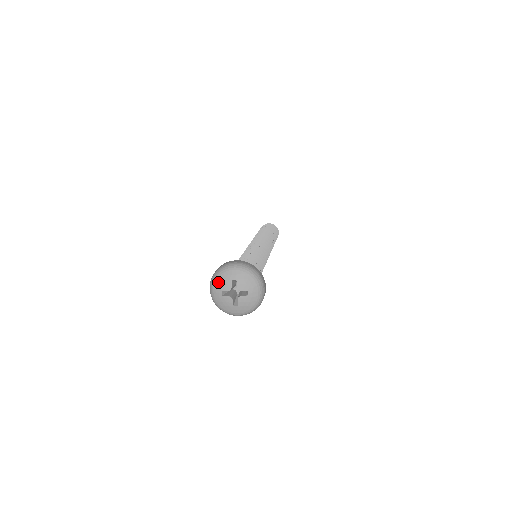
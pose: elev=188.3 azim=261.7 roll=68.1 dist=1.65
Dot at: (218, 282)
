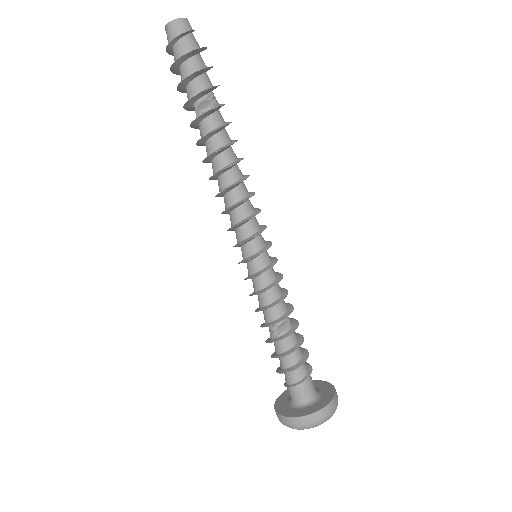
Dot at: occluded
